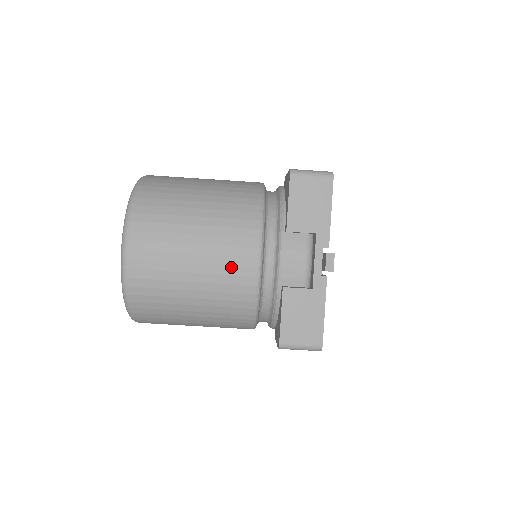
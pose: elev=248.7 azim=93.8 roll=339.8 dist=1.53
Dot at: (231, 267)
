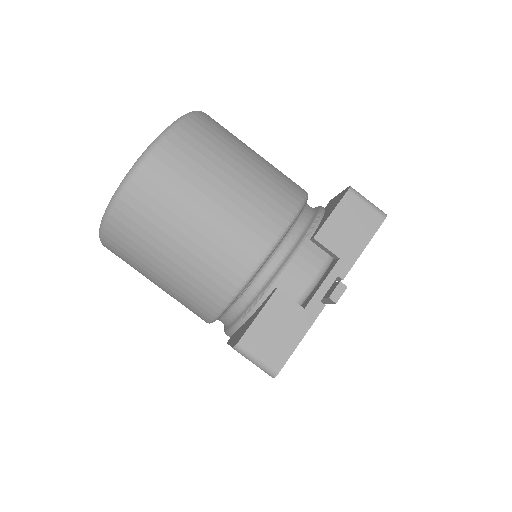
Dot at: (239, 237)
